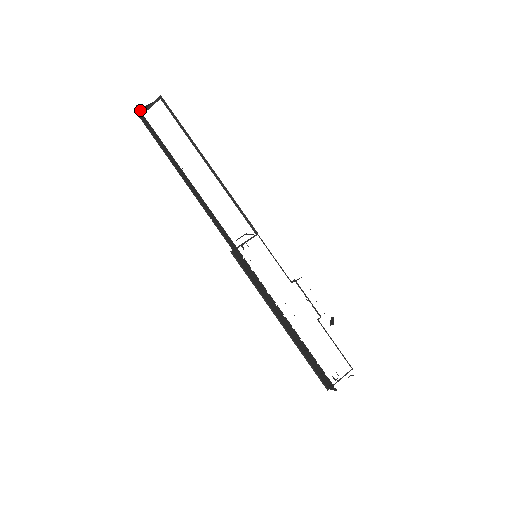
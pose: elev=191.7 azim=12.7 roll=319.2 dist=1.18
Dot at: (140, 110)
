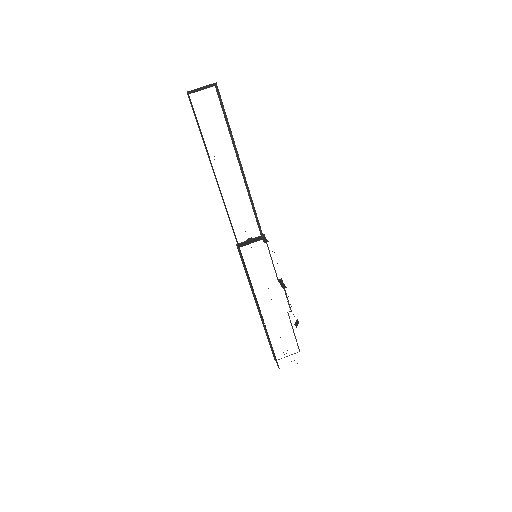
Dot at: (192, 92)
